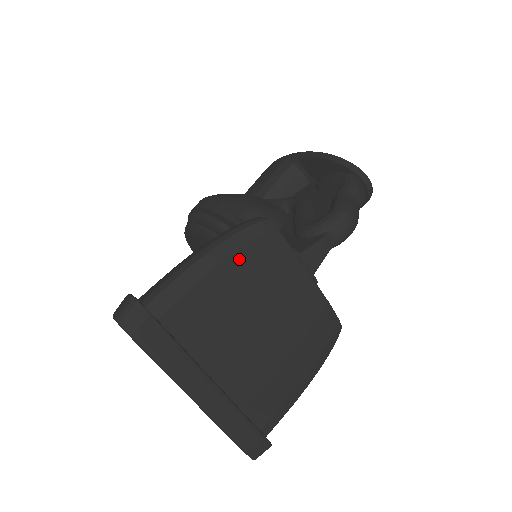
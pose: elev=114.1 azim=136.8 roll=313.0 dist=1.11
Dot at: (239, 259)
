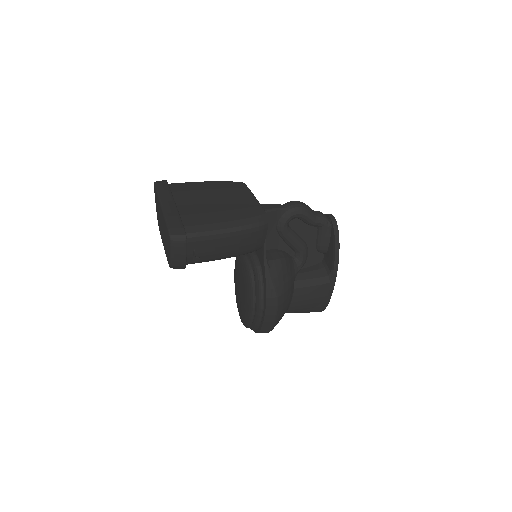
Dot at: (218, 184)
